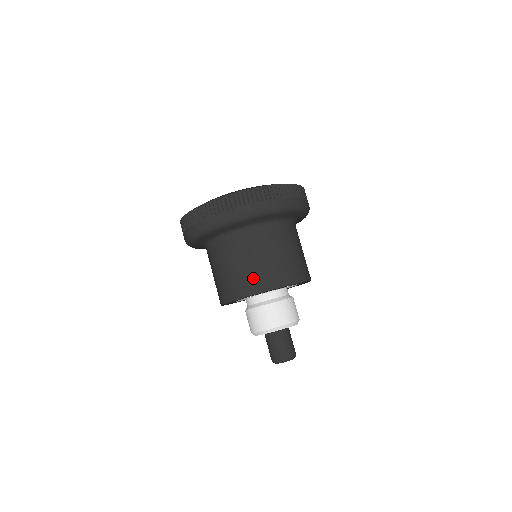
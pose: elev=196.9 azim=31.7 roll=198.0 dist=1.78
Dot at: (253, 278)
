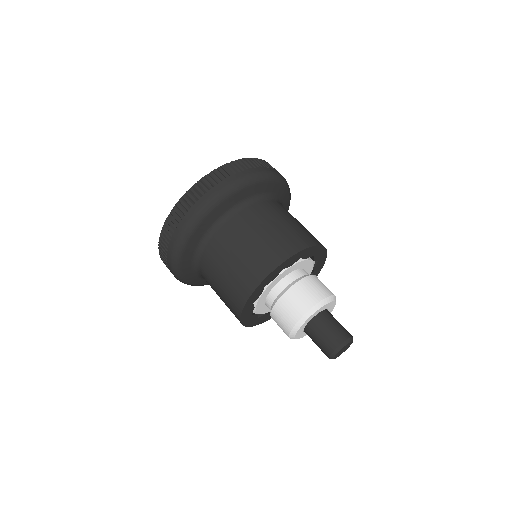
Dot at: (282, 241)
